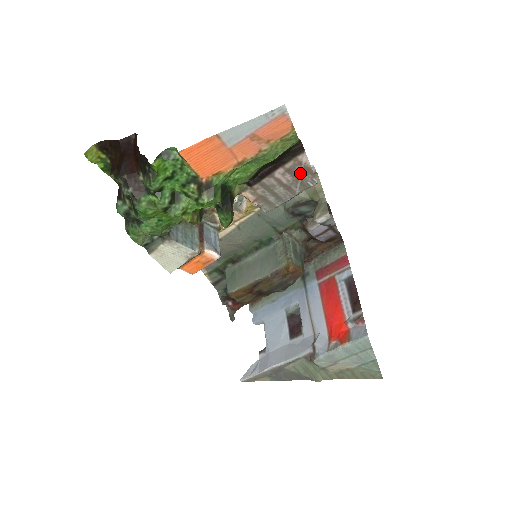
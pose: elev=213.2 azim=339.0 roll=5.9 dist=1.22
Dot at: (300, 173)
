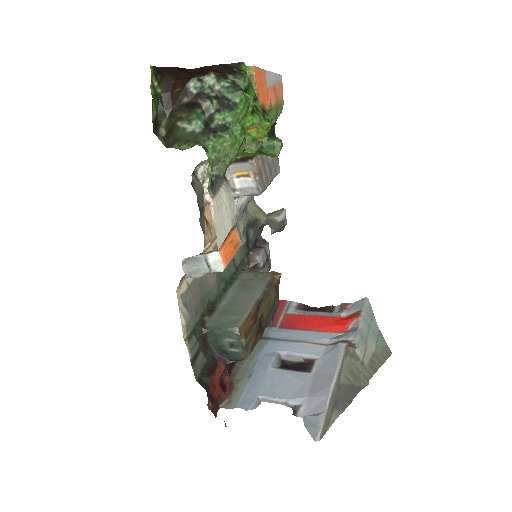
Dot at: occluded
